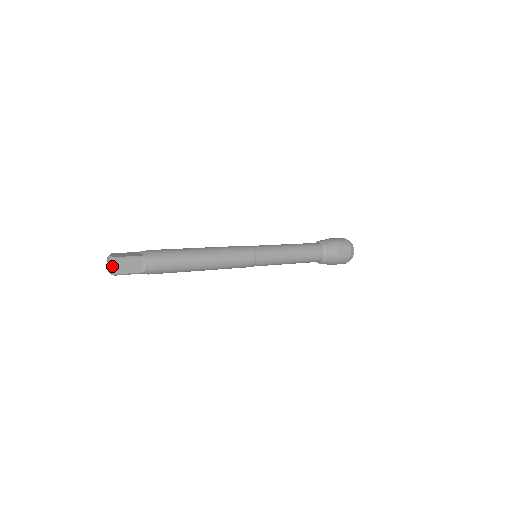
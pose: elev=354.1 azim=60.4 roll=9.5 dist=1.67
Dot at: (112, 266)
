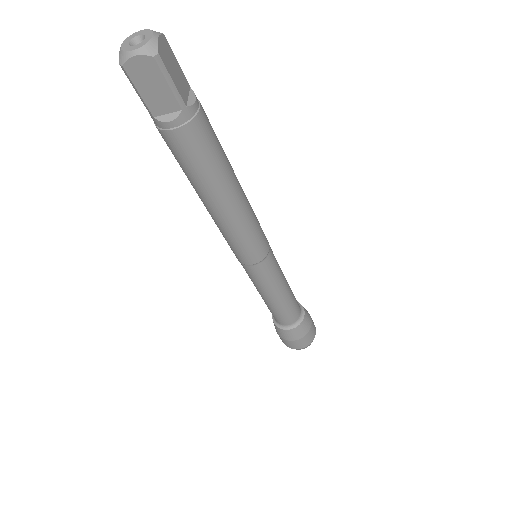
Dot at: (158, 37)
